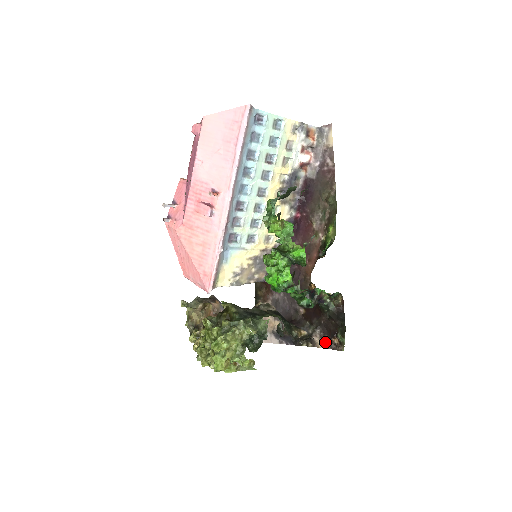
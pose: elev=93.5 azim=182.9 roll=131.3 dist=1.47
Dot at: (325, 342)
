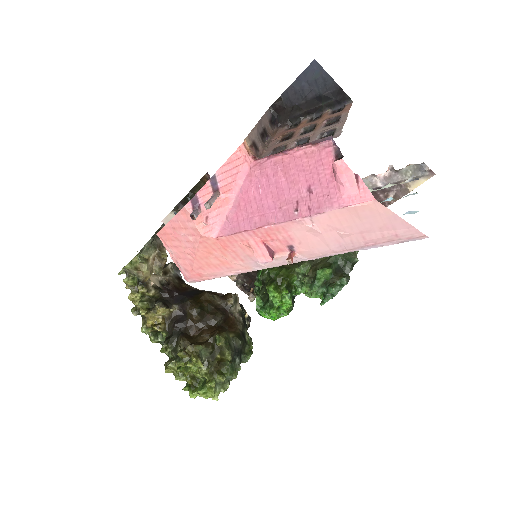
Dot at: (240, 281)
